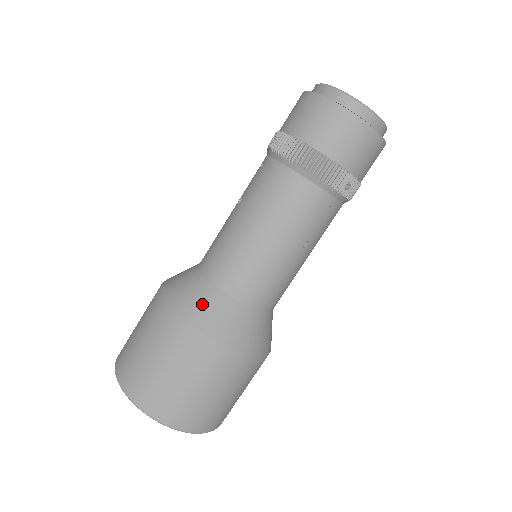
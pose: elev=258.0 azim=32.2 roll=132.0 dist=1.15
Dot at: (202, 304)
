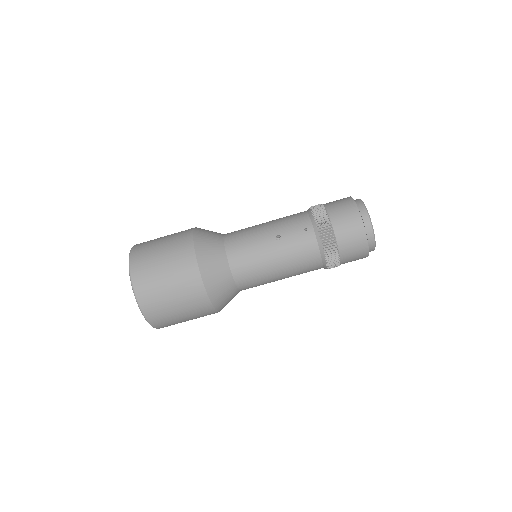
Dot at: (221, 287)
